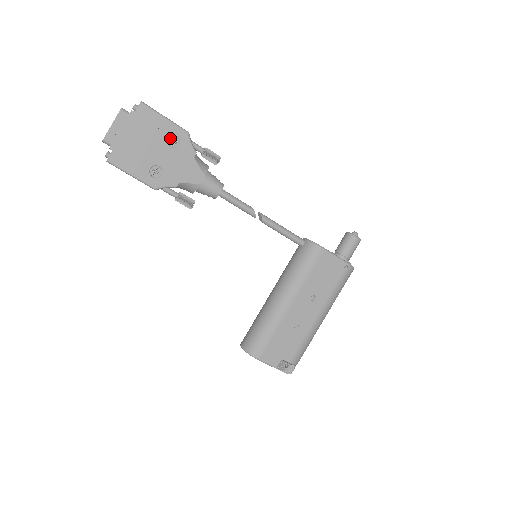
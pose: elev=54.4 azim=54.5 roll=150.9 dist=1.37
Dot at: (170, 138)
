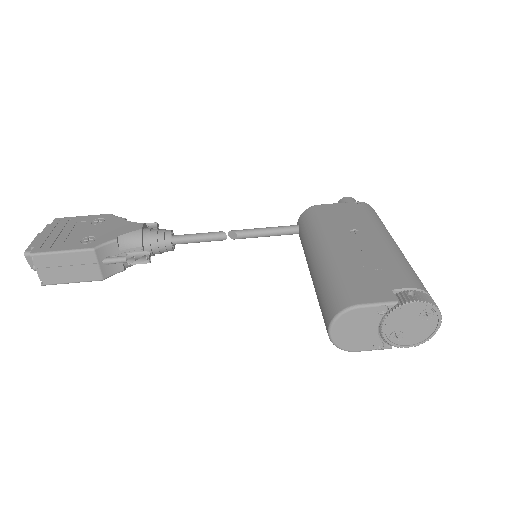
Dot at: (94, 222)
